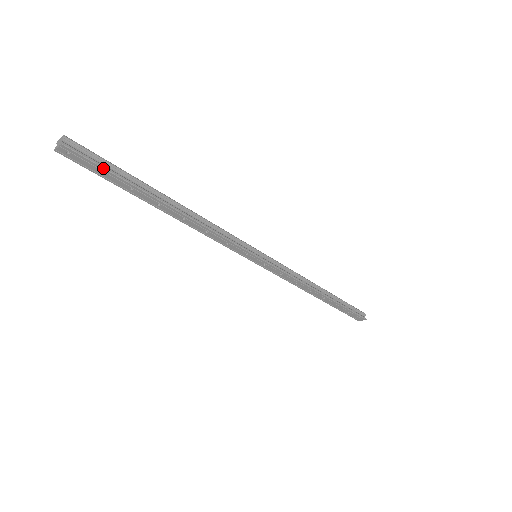
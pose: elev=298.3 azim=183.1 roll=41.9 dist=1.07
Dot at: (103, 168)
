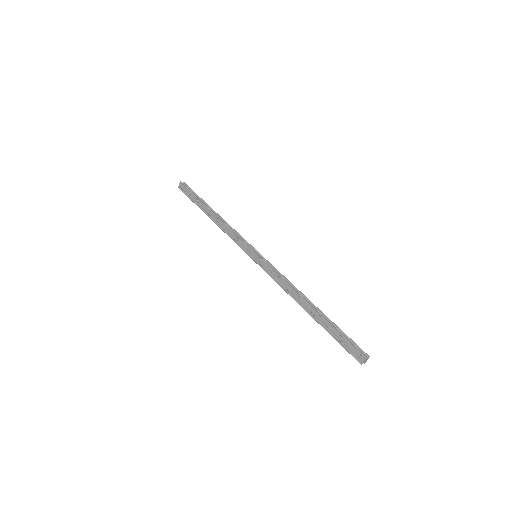
Dot at: (190, 191)
